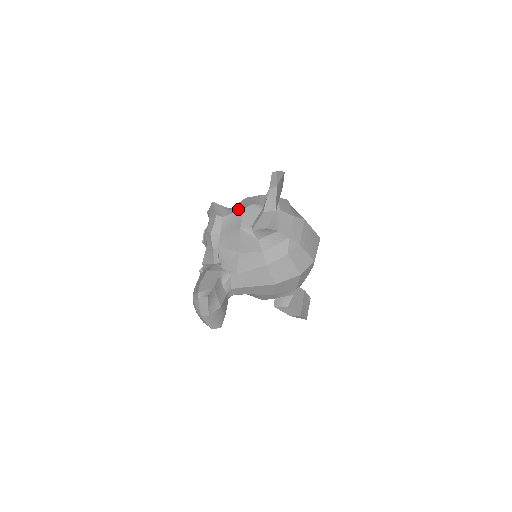
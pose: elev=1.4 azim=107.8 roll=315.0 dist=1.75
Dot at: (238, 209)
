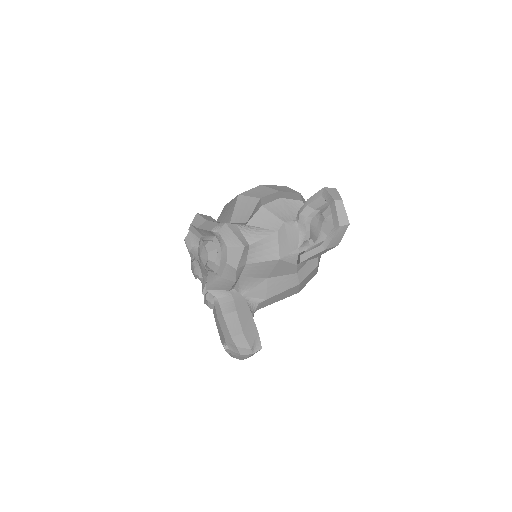
Dot at: (267, 231)
